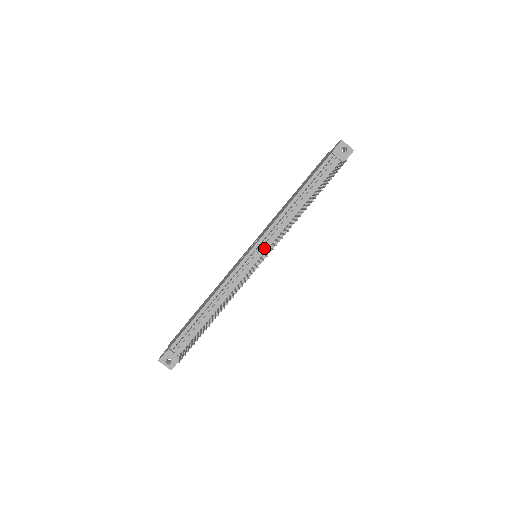
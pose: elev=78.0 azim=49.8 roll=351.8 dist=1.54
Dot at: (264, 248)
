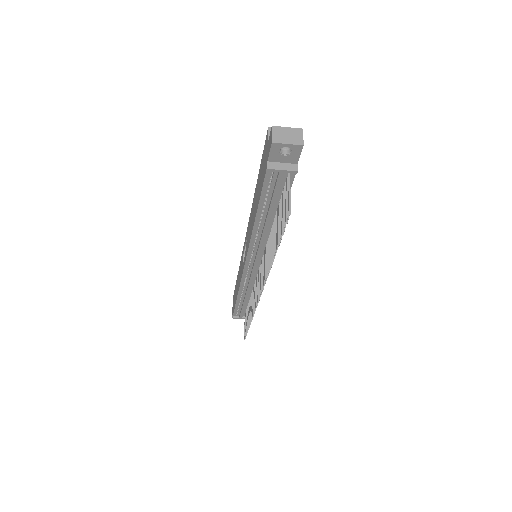
Dot at: (257, 263)
